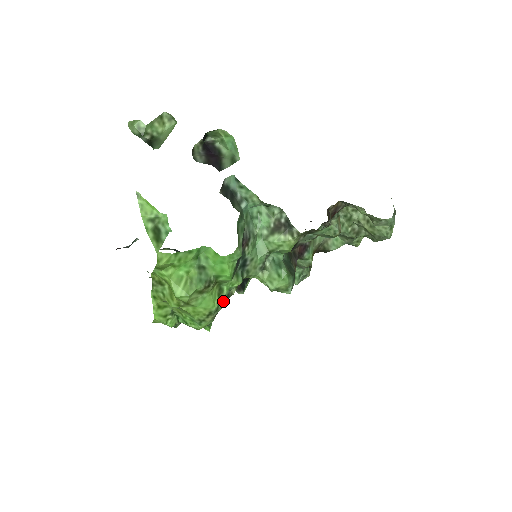
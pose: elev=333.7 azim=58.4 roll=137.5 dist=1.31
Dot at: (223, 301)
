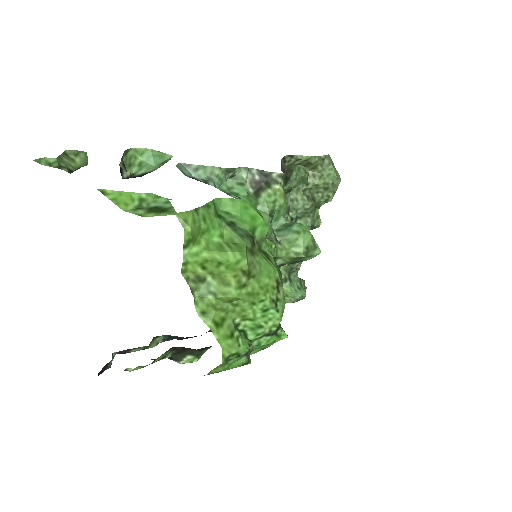
Dot at: (277, 267)
